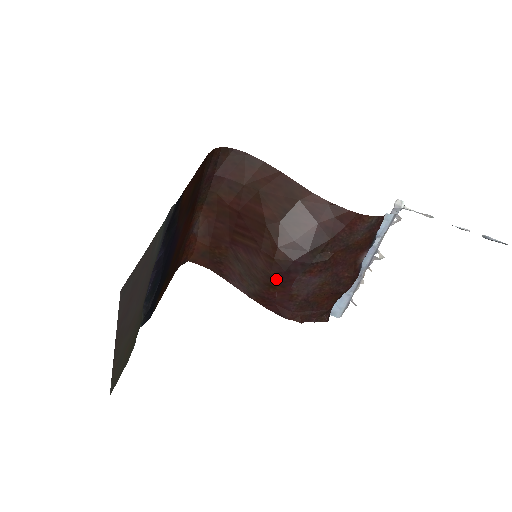
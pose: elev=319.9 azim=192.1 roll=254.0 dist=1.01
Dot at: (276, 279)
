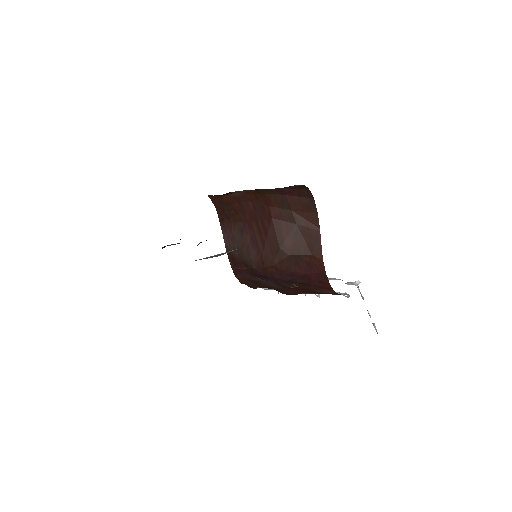
Dot at: (254, 271)
